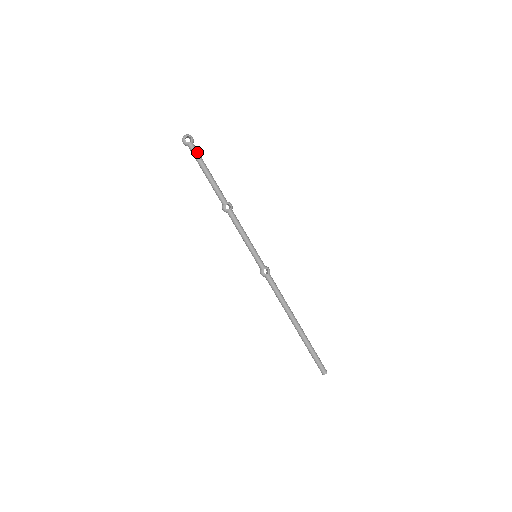
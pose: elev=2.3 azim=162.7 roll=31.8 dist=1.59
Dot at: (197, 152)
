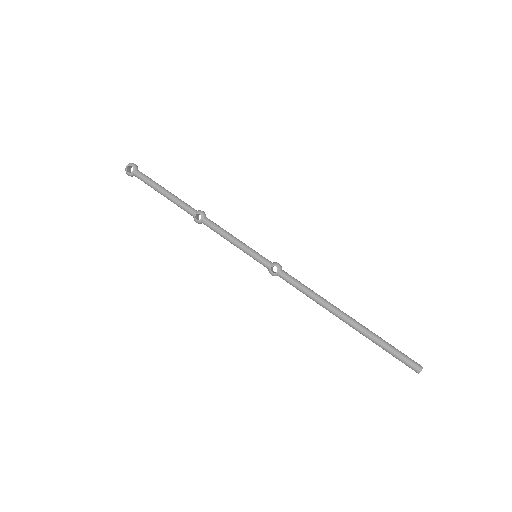
Dot at: (143, 177)
